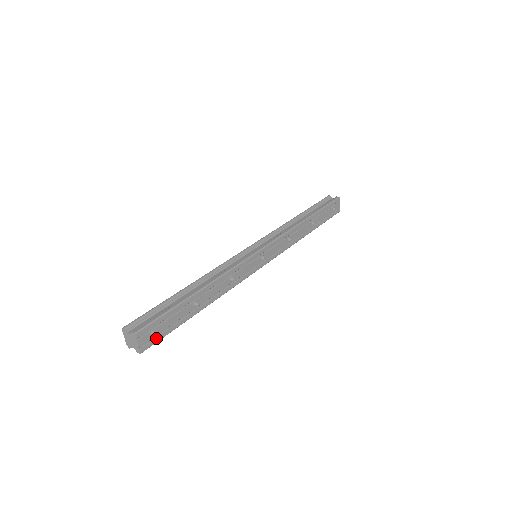
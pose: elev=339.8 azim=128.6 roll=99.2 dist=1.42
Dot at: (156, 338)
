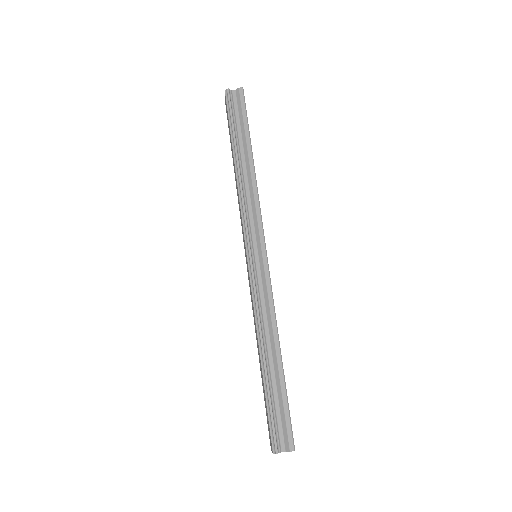
Dot at: occluded
